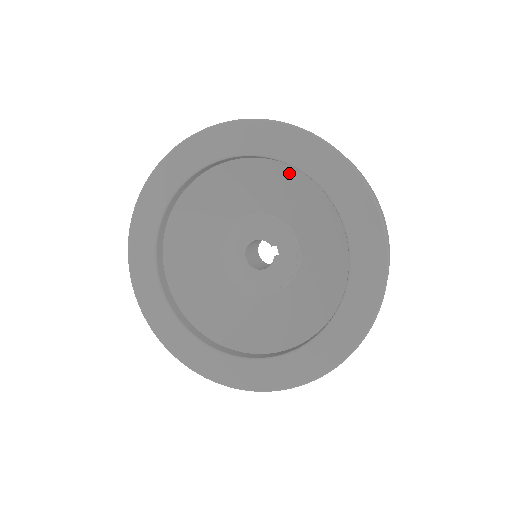
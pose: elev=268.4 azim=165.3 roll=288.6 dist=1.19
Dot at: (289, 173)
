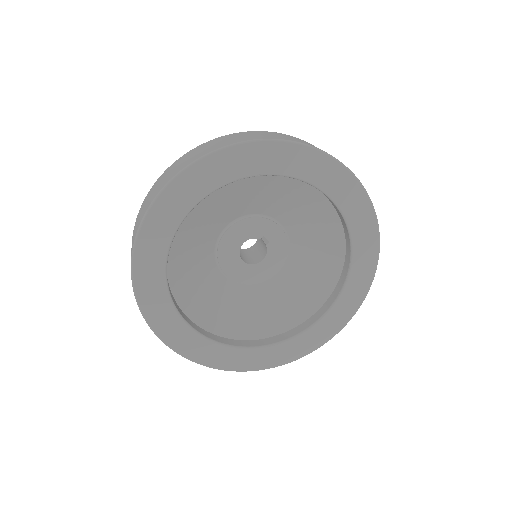
Dot at: (255, 179)
